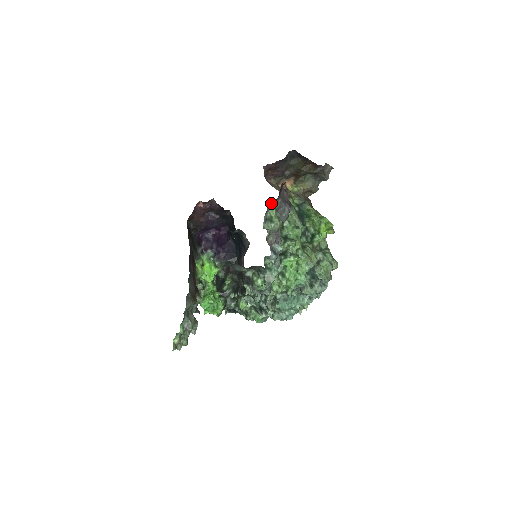
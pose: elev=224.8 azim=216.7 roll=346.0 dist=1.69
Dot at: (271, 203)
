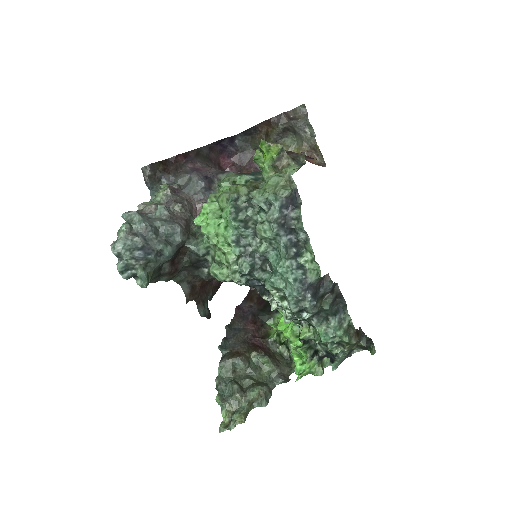
Dot at: occluded
